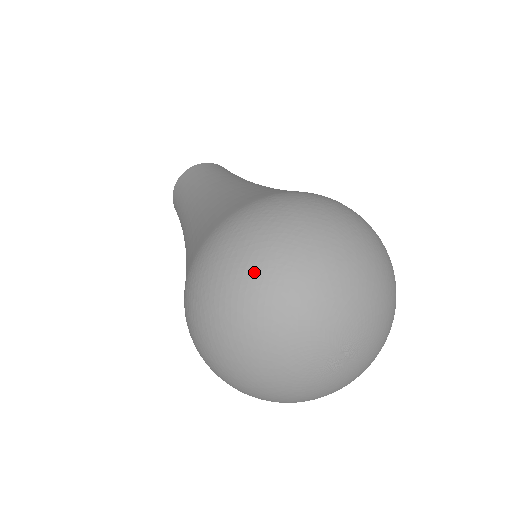
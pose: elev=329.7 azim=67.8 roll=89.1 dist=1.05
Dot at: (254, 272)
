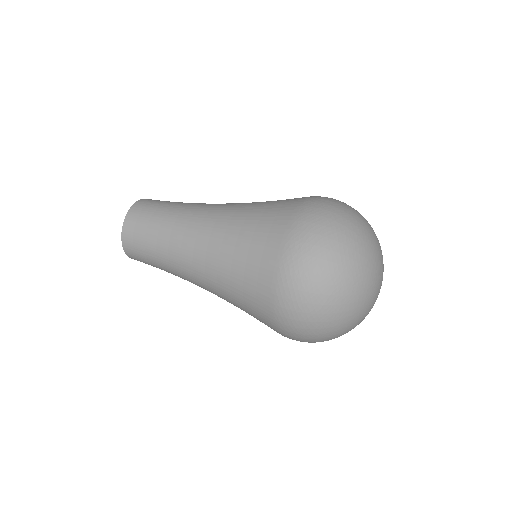
Dot at: (359, 215)
